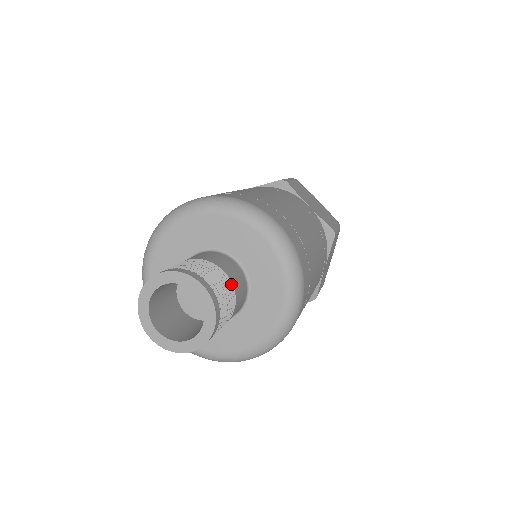
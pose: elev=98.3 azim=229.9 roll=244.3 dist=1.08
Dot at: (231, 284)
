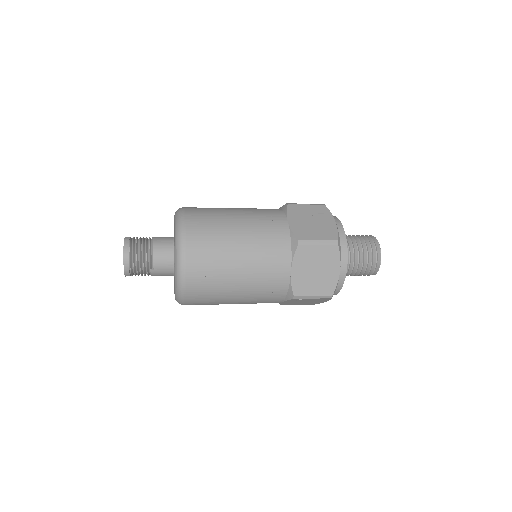
Dot at: (153, 249)
